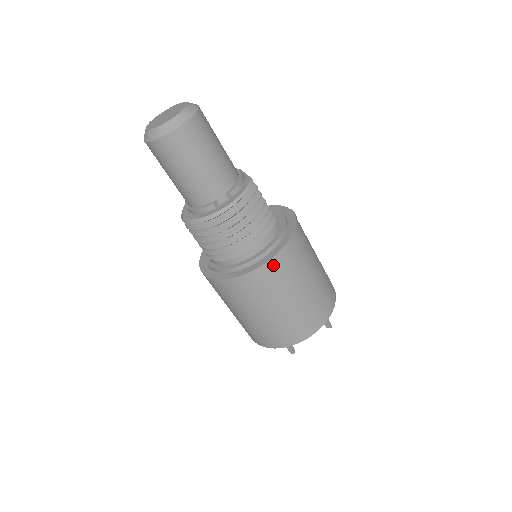
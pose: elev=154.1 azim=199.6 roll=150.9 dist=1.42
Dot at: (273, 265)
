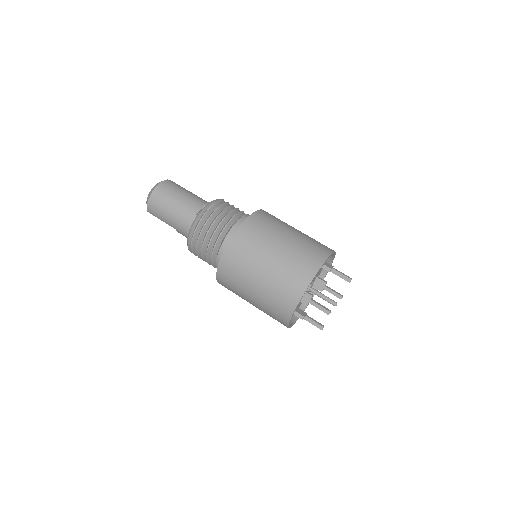
Dot at: (249, 224)
